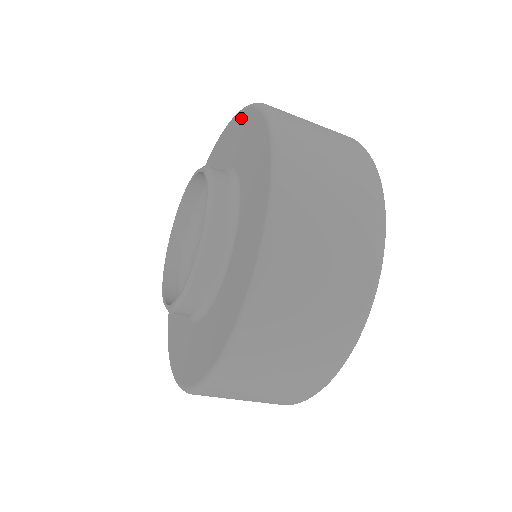
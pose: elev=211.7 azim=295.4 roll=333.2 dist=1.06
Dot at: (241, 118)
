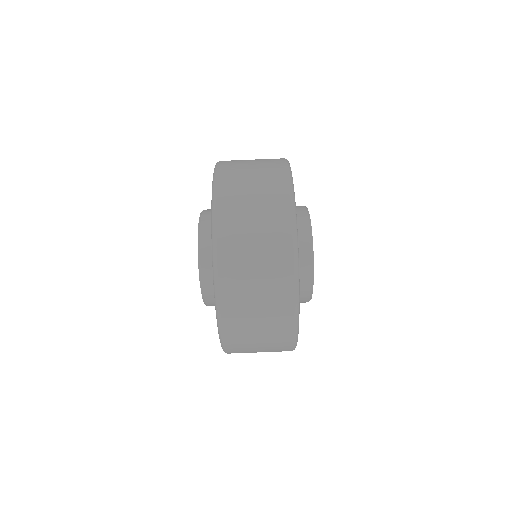
Dot at: occluded
